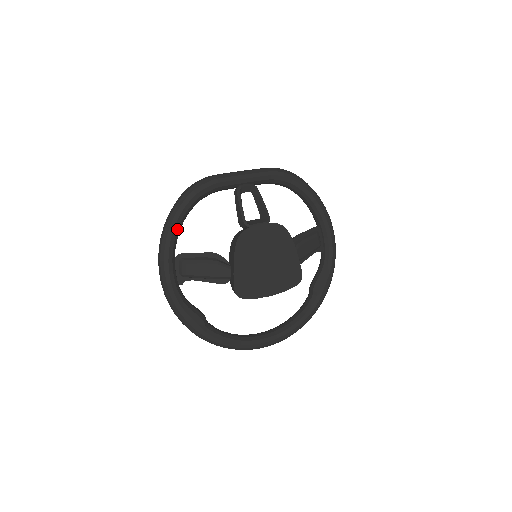
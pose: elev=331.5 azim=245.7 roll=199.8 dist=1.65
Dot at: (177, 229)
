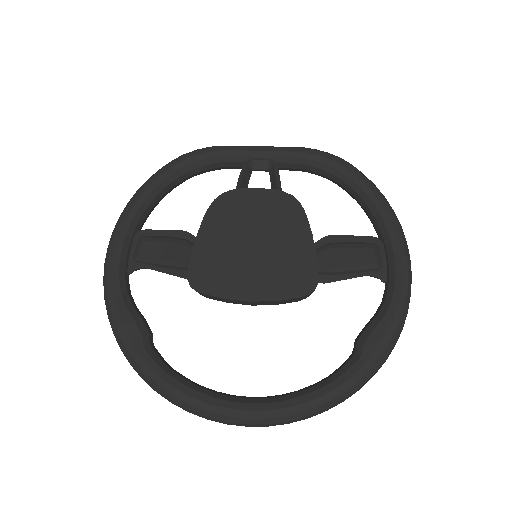
Dot at: (147, 196)
